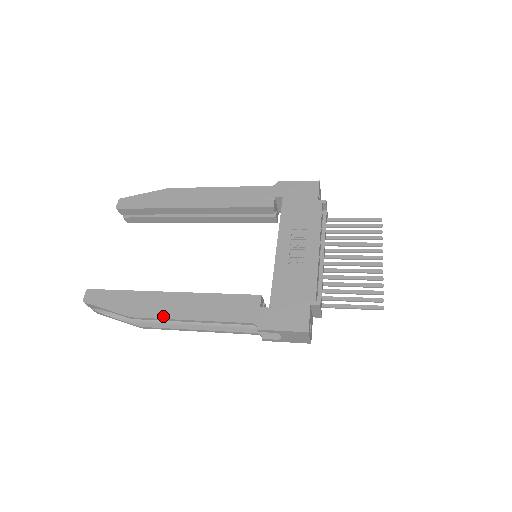
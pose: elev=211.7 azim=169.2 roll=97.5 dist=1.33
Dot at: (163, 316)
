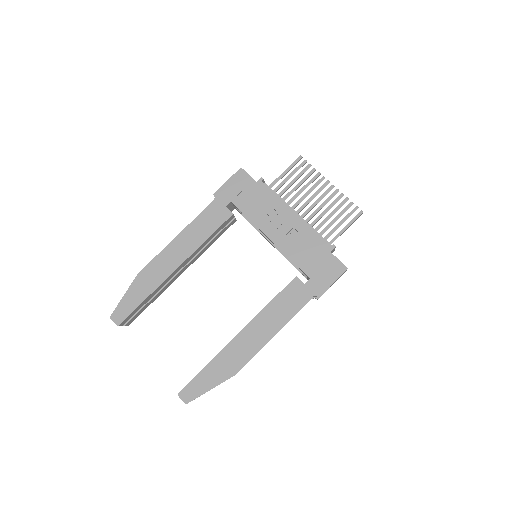
Dot at: (253, 352)
